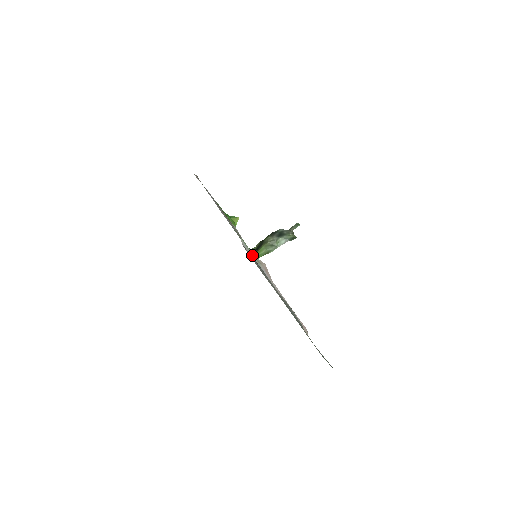
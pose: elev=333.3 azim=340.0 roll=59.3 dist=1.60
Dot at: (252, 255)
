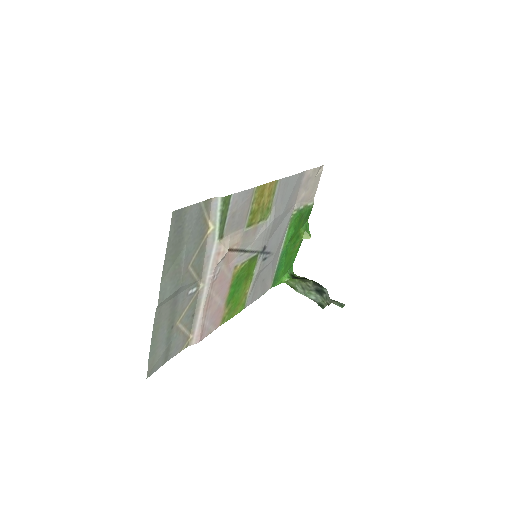
Dot at: (217, 222)
